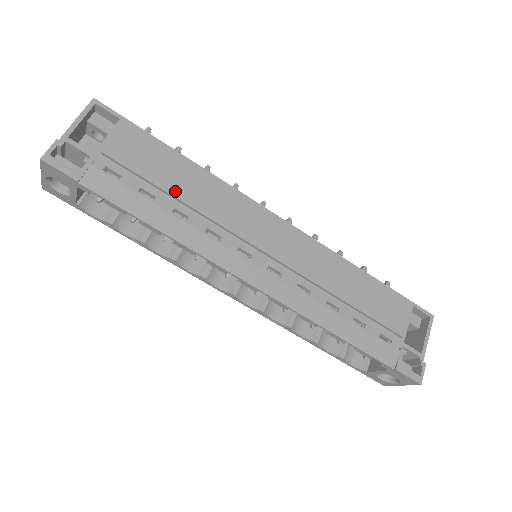
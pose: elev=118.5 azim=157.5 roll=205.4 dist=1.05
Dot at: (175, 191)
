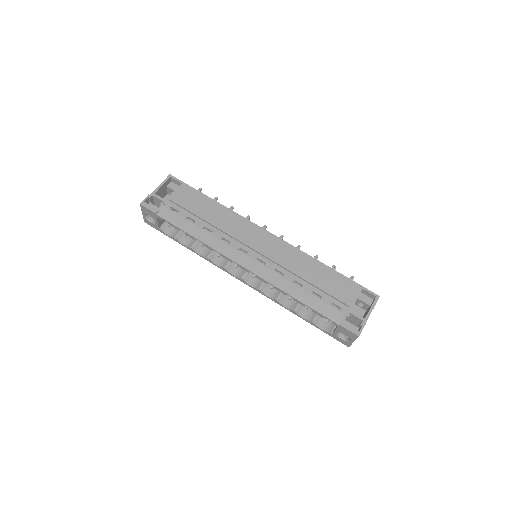
Dot at: (207, 218)
